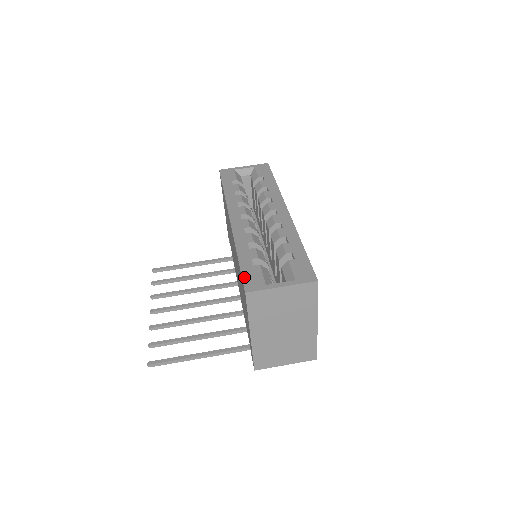
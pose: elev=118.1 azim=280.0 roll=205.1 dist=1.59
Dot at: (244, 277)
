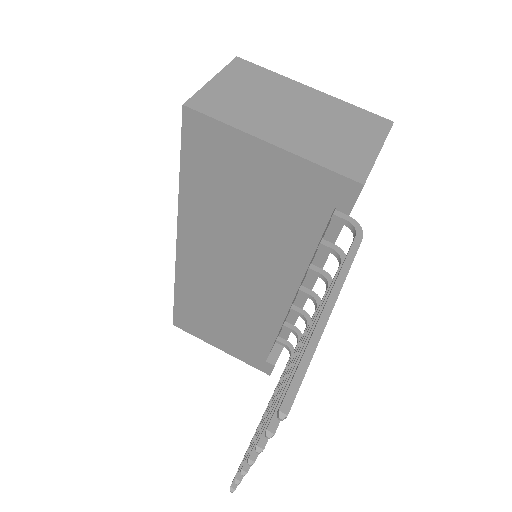
Dot at: (182, 134)
